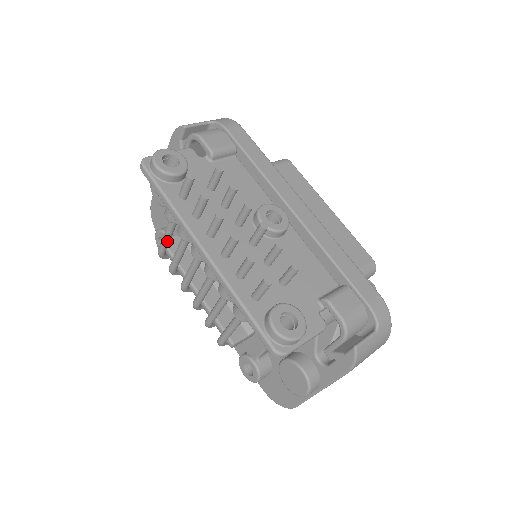
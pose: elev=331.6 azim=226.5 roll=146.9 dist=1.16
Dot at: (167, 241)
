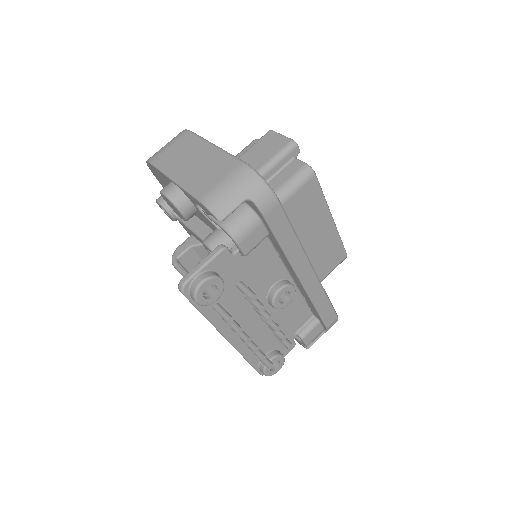
Dot at: occluded
